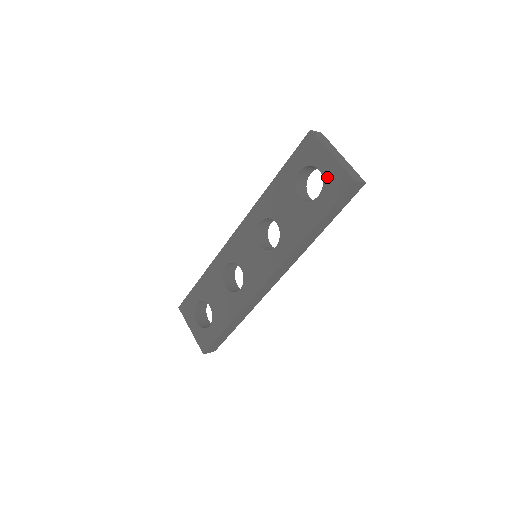
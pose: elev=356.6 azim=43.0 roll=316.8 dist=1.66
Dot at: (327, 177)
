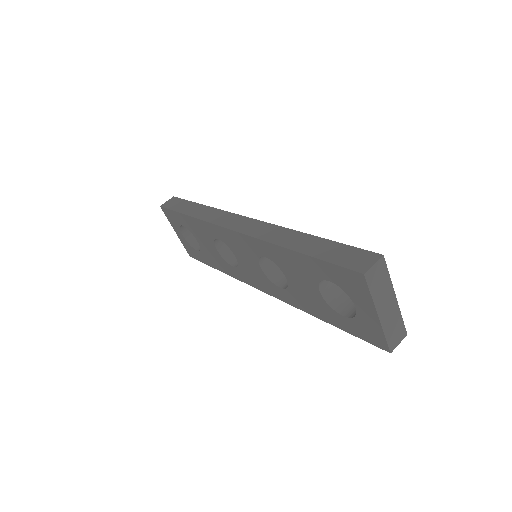
Dot at: (361, 320)
